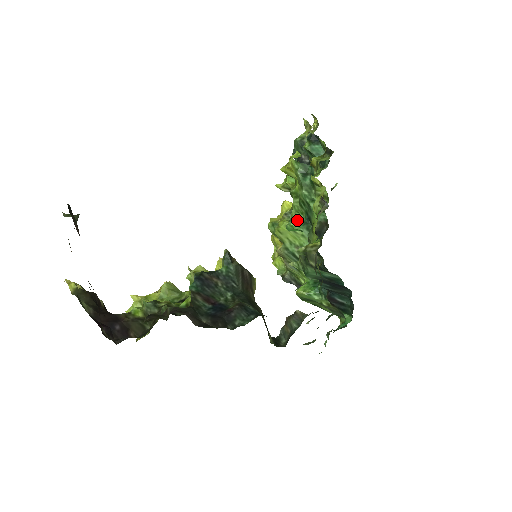
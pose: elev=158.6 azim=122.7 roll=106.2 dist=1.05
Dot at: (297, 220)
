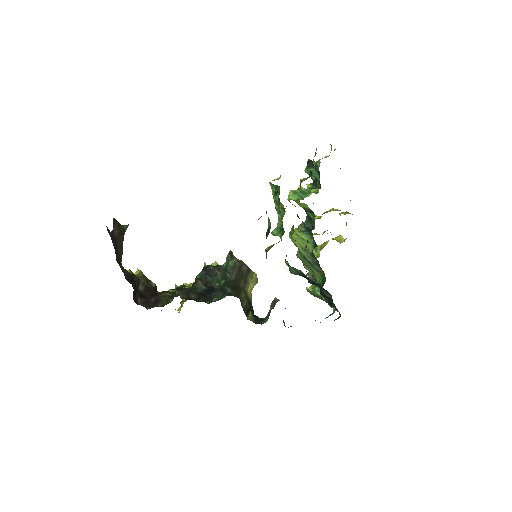
Dot at: (278, 228)
